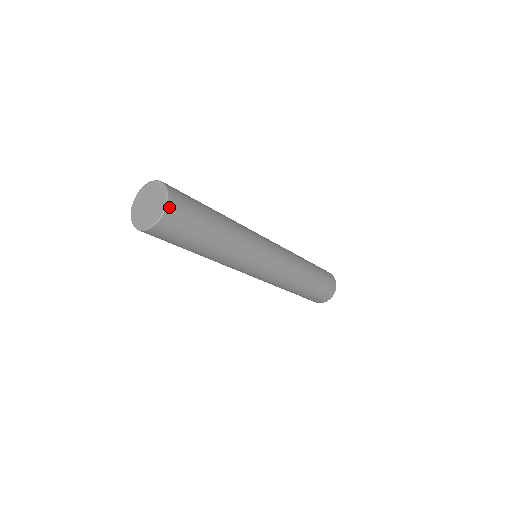
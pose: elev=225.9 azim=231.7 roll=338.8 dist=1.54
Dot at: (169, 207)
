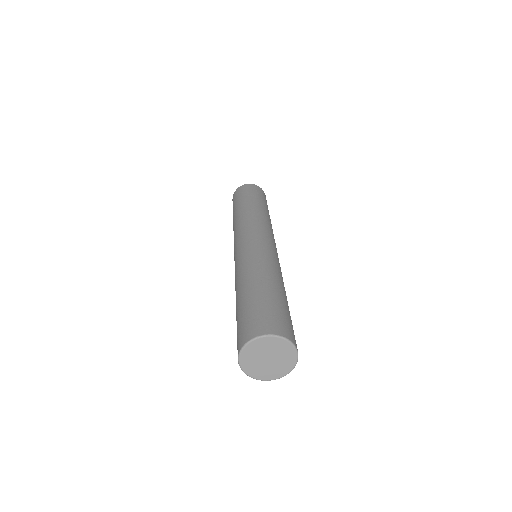
Dot at: (290, 369)
